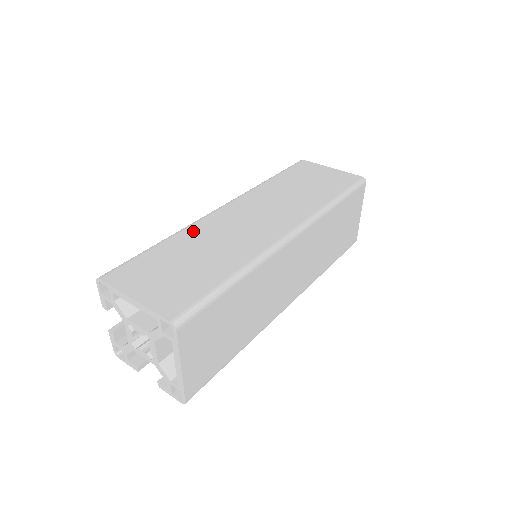
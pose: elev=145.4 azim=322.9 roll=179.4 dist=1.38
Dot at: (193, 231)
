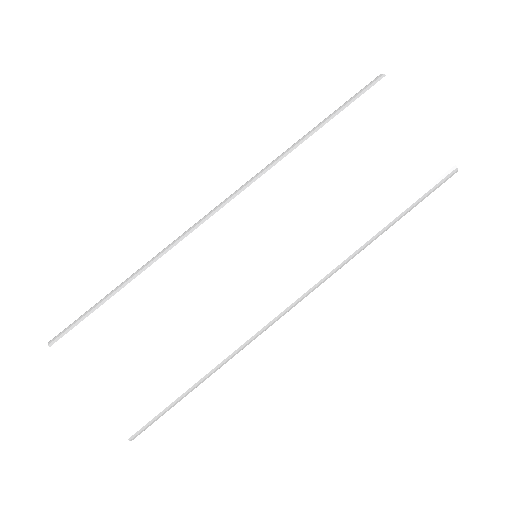
Dot at: (170, 270)
